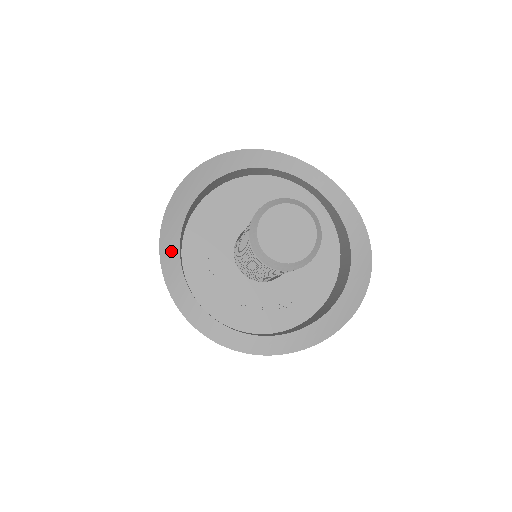
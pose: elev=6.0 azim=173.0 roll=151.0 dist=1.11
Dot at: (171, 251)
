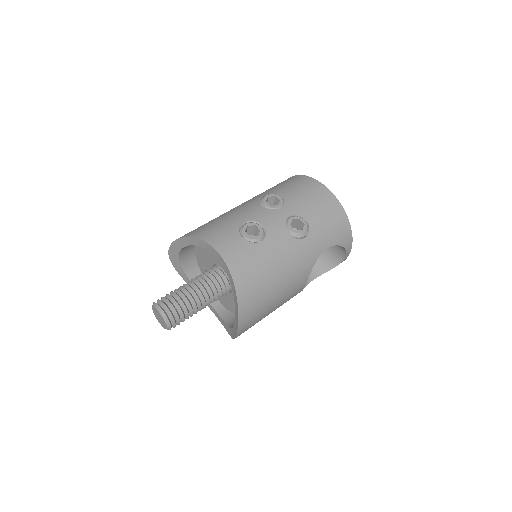
Dot at: (181, 272)
